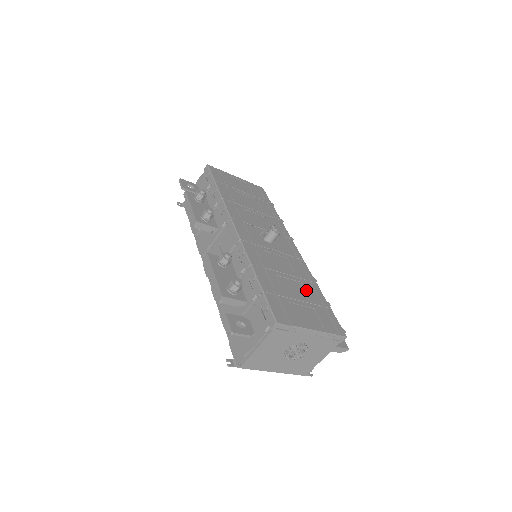
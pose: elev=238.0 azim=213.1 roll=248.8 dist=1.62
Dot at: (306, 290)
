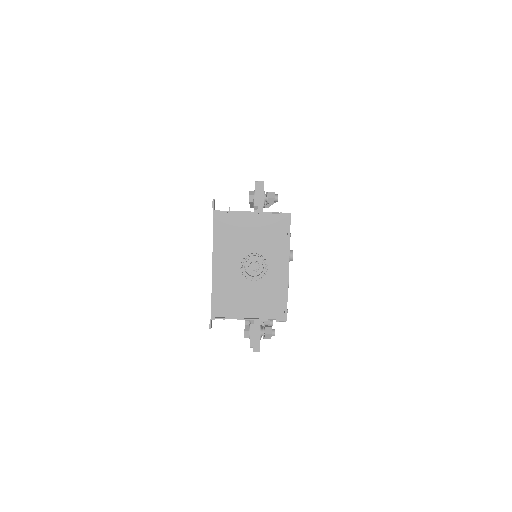
Dot at: occluded
